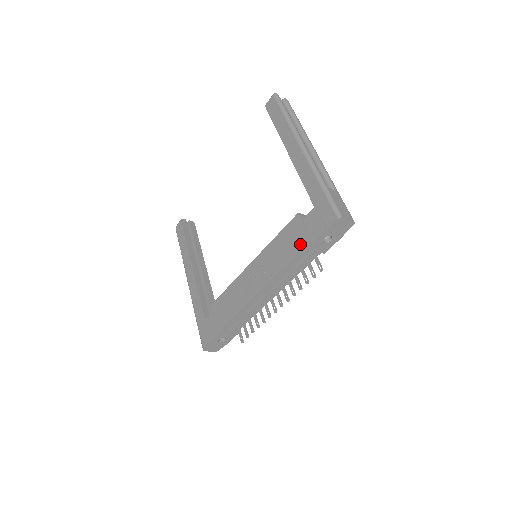
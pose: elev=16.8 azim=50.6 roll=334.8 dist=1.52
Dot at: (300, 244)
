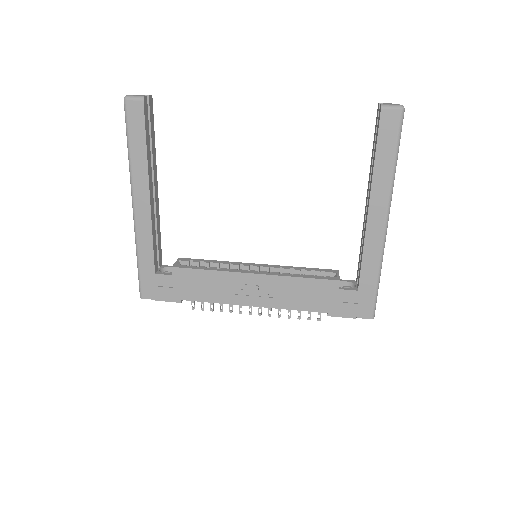
Dot at: (324, 308)
